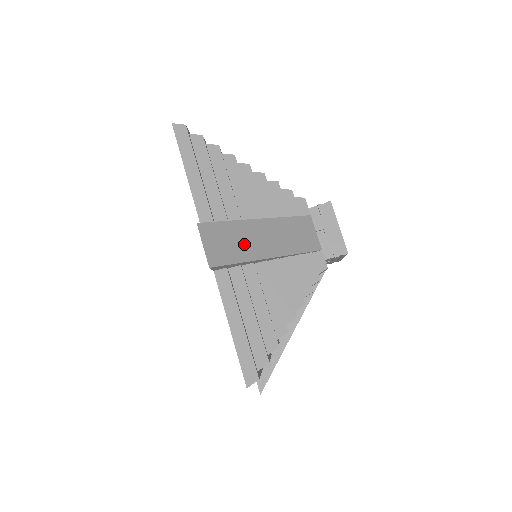
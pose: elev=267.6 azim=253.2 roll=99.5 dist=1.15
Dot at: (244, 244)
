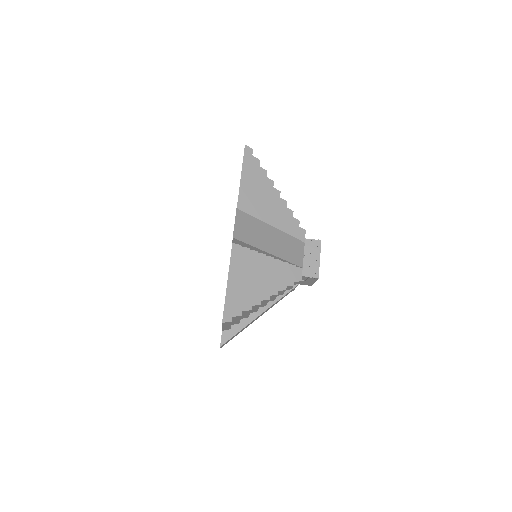
Dot at: (258, 236)
